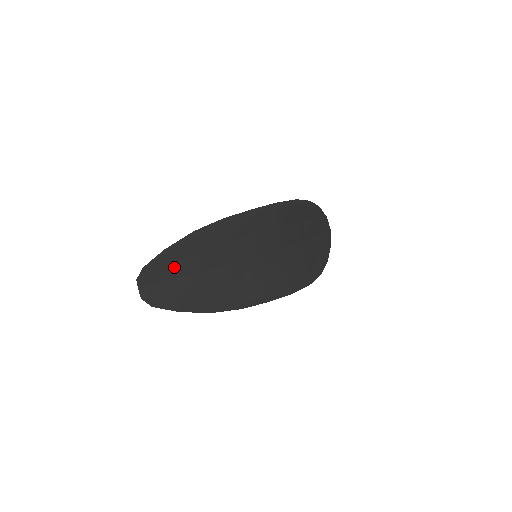
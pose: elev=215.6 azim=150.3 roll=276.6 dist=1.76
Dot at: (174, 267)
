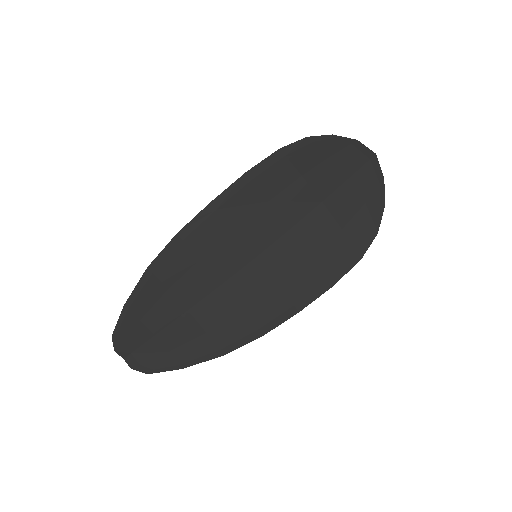
Dot at: (149, 319)
